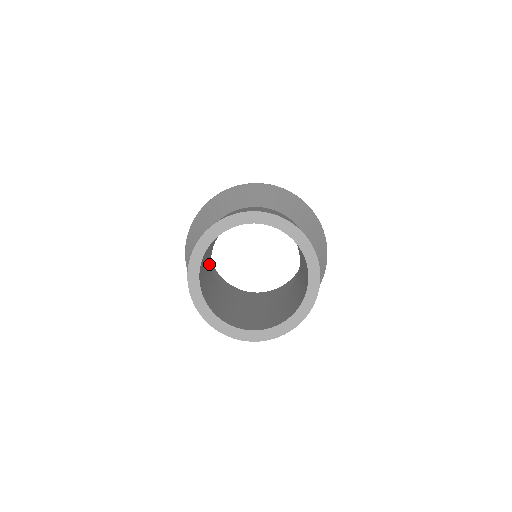
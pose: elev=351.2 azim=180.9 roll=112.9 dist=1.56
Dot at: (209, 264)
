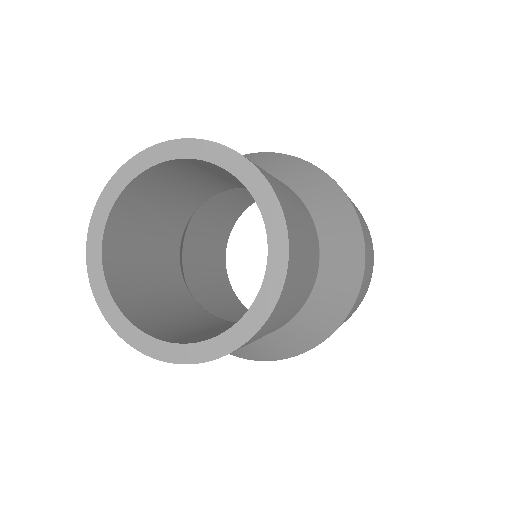
Dot at: (173, 231)
